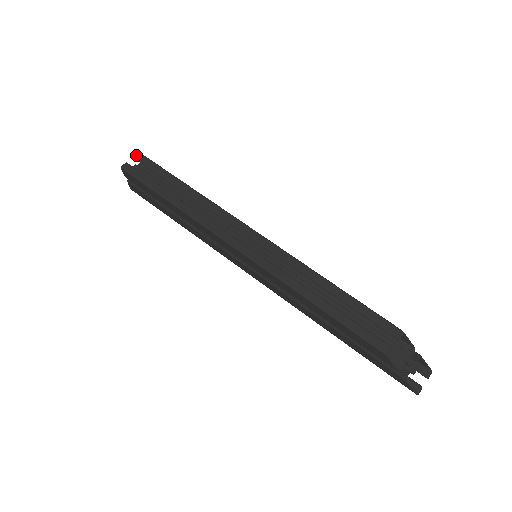
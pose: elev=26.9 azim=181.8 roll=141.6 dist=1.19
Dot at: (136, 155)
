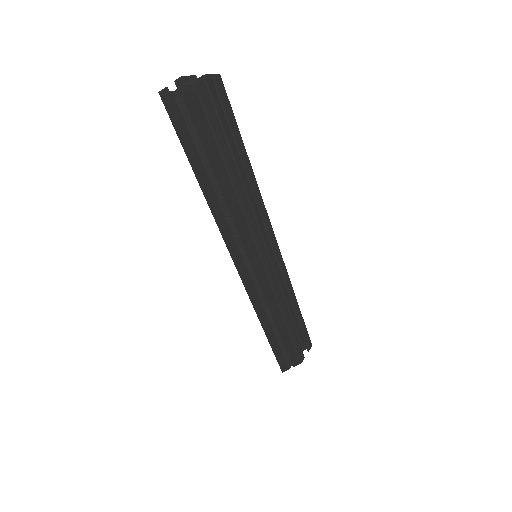
Dot at: (217, 79)
